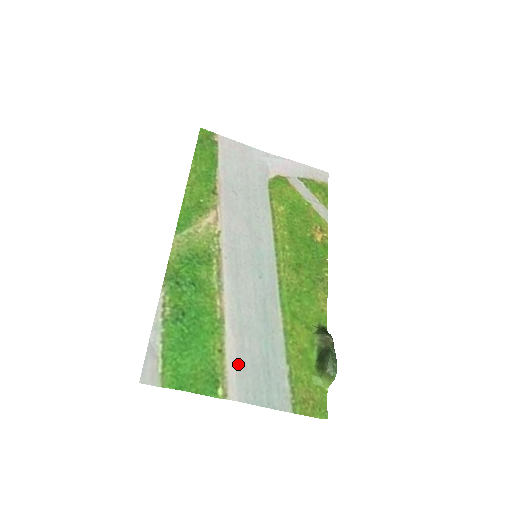
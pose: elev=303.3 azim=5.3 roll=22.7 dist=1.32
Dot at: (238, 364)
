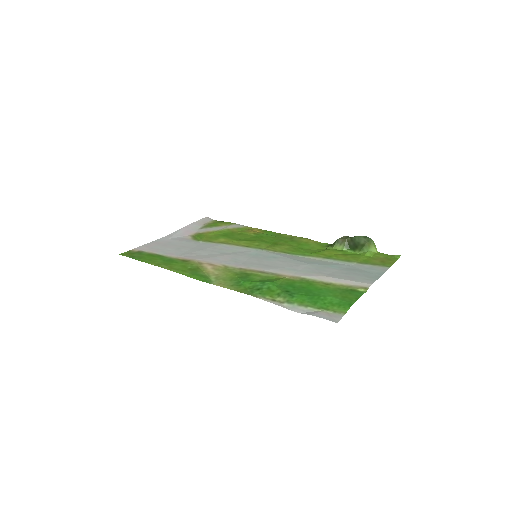
Dot at: (342, 278)
